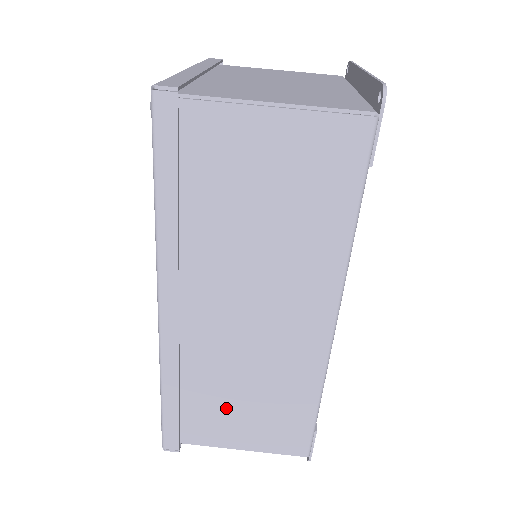
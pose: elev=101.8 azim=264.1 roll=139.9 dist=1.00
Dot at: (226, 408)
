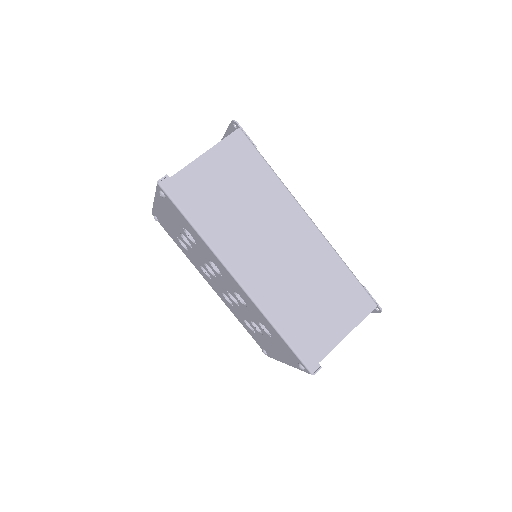
Dot at: (315, 313)
